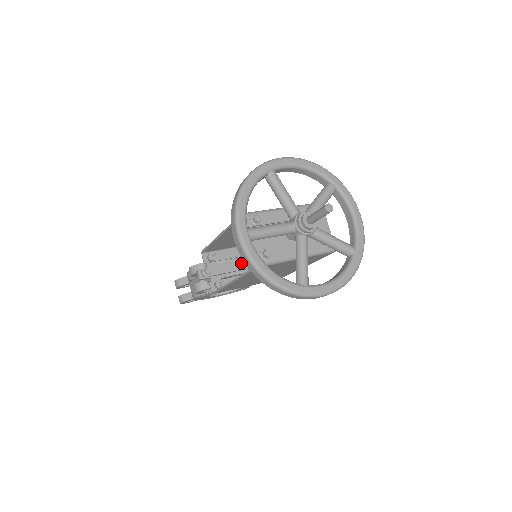
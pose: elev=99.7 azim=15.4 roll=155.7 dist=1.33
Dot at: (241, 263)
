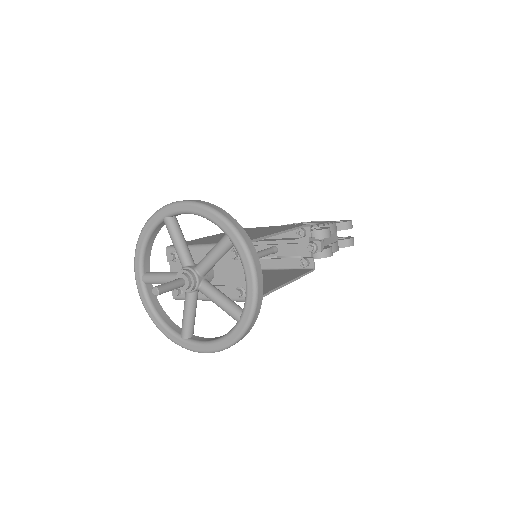
Dot at: occluded
